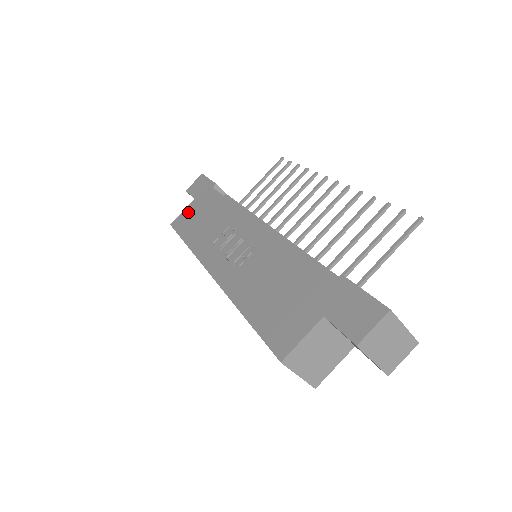
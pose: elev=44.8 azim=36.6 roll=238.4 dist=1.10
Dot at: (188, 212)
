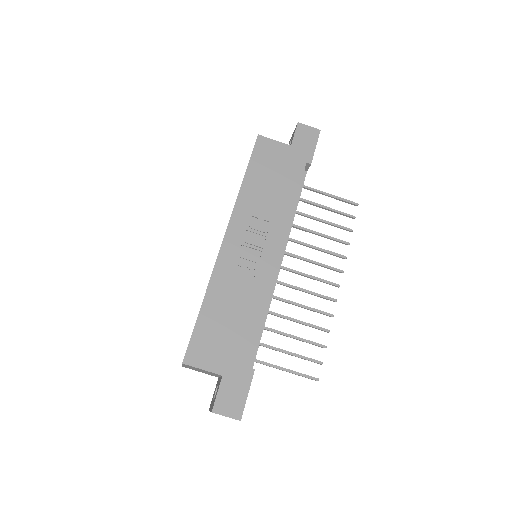
Dot at: (275, 150)
